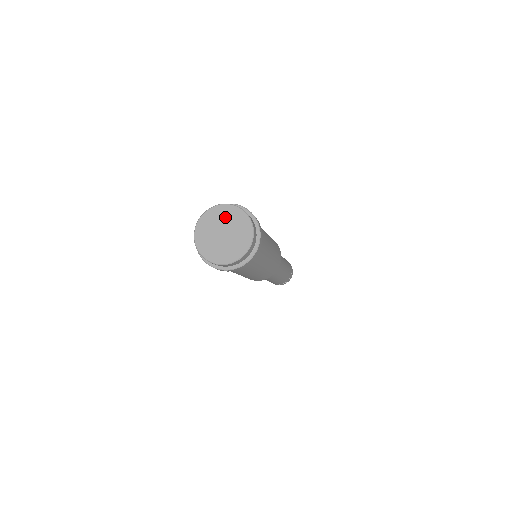
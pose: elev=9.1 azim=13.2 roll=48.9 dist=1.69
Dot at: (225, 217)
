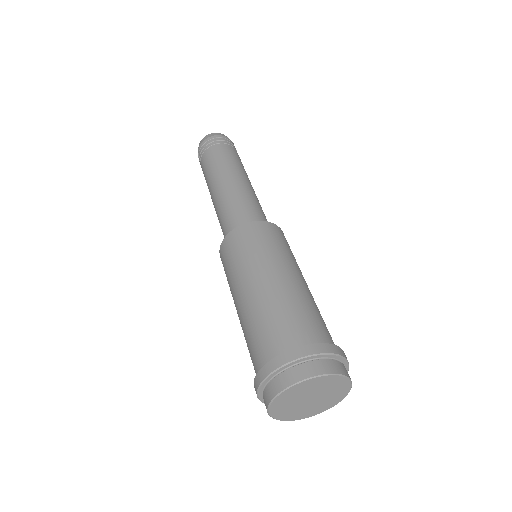
Dot at: (297, 395)
